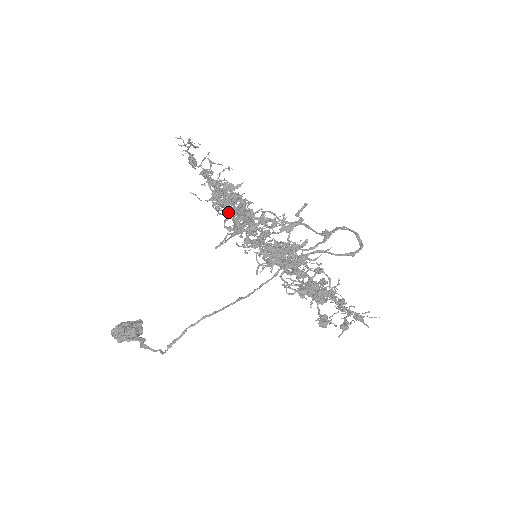
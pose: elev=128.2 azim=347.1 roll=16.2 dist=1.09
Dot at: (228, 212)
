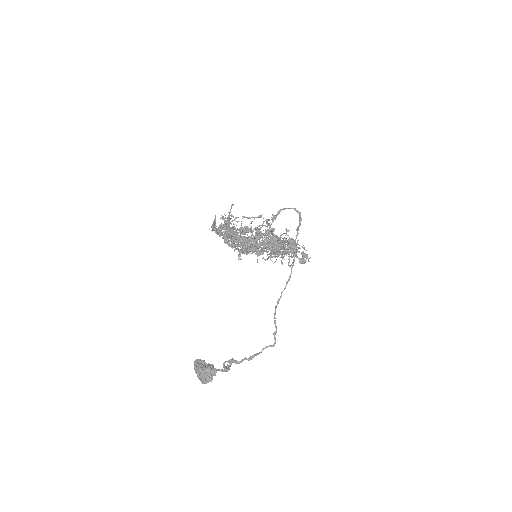
Dot at: occluded
